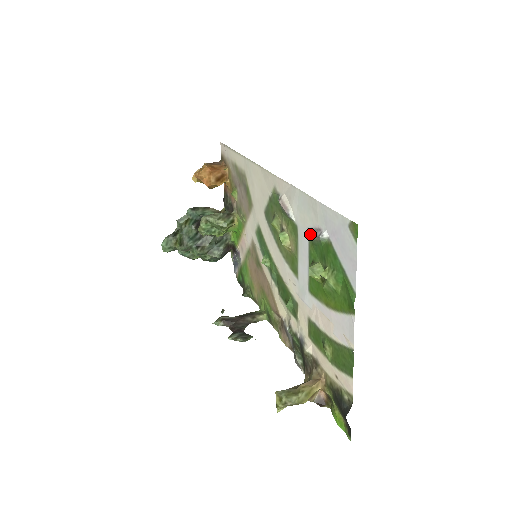
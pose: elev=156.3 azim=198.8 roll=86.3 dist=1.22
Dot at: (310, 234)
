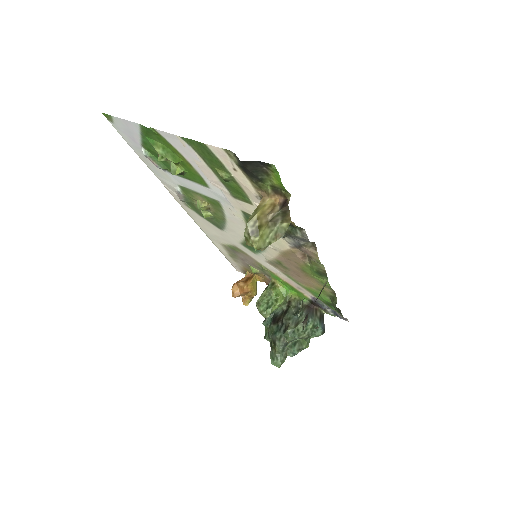
Dot at: (157, 167)
